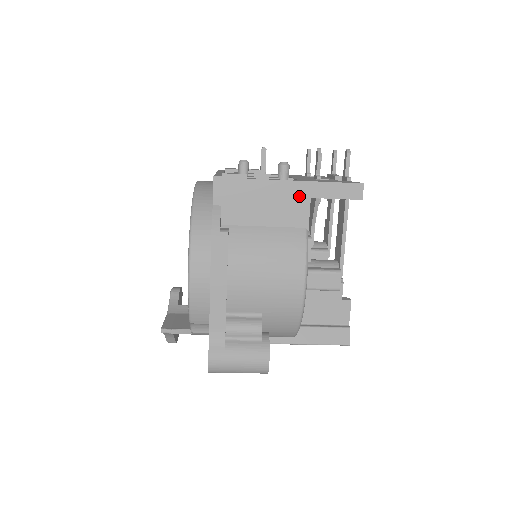
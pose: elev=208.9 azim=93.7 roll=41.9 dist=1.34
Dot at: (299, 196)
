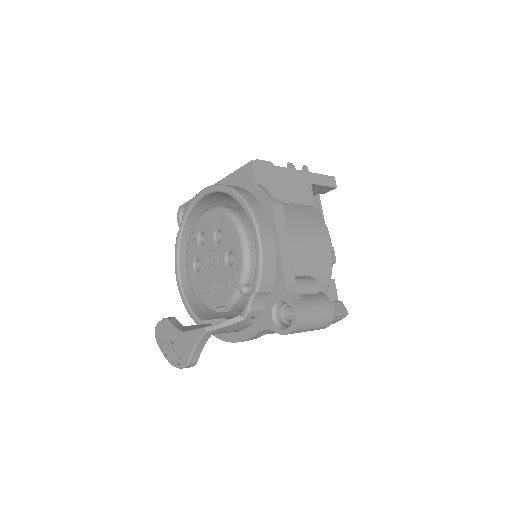
Dot at: (305, 182)
